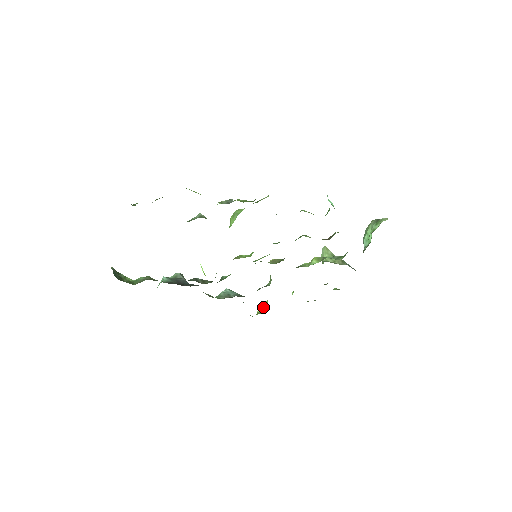
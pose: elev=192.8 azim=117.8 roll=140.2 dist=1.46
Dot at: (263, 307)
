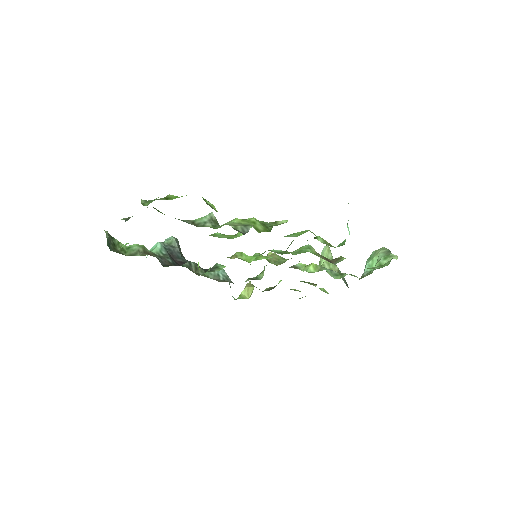
Dot at: (248, 291)
